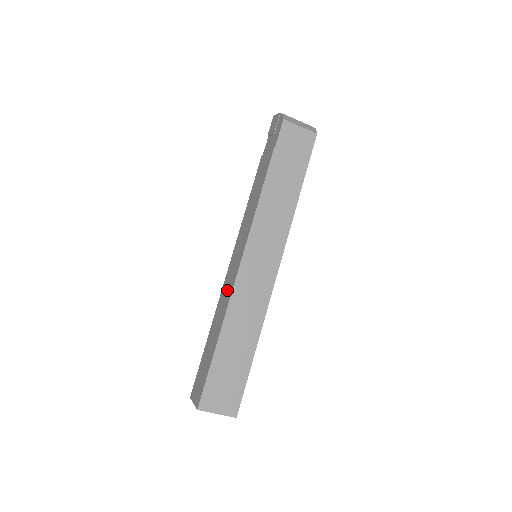
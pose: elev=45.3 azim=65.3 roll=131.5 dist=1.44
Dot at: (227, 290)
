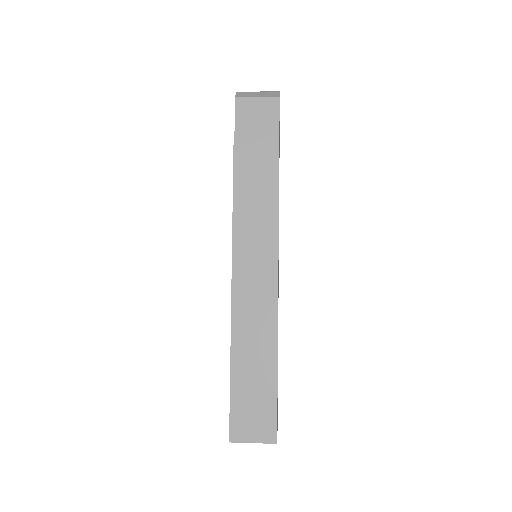
Dot at: occluded
